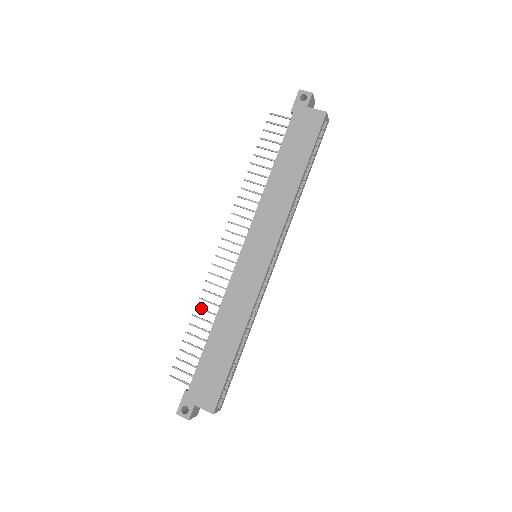
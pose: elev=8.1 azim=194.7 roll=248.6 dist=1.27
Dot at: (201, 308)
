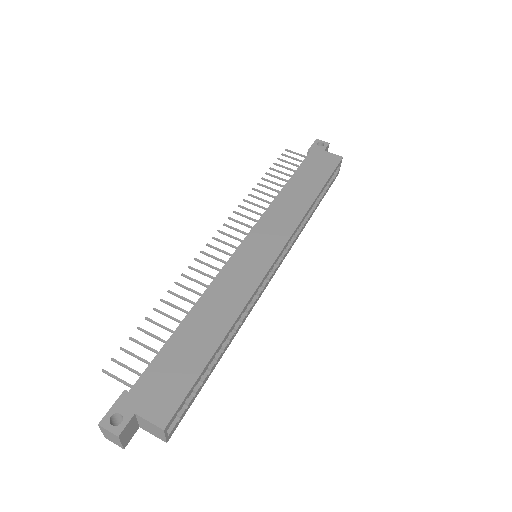
Dot at: occluded
